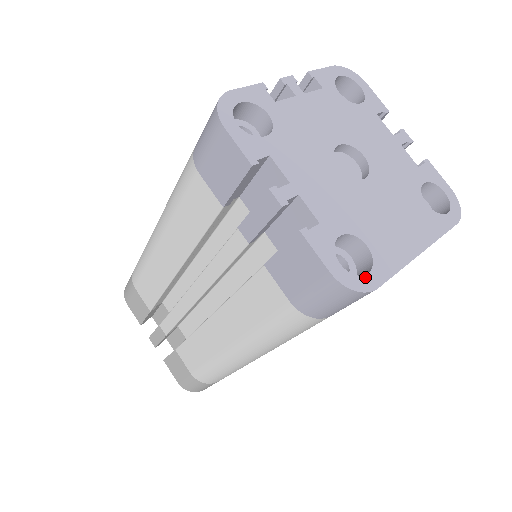
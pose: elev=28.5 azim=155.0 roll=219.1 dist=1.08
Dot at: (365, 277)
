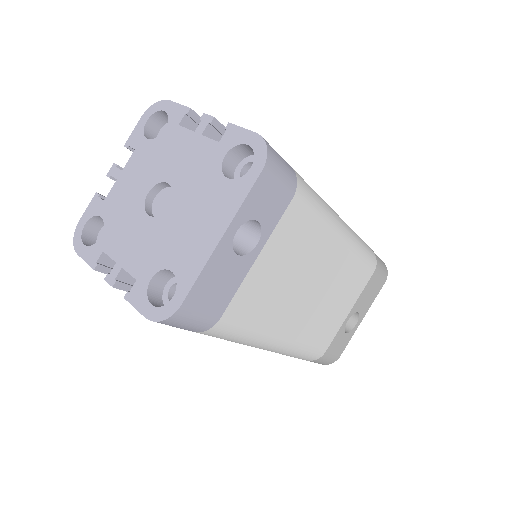
Dot at: (170, 302)
